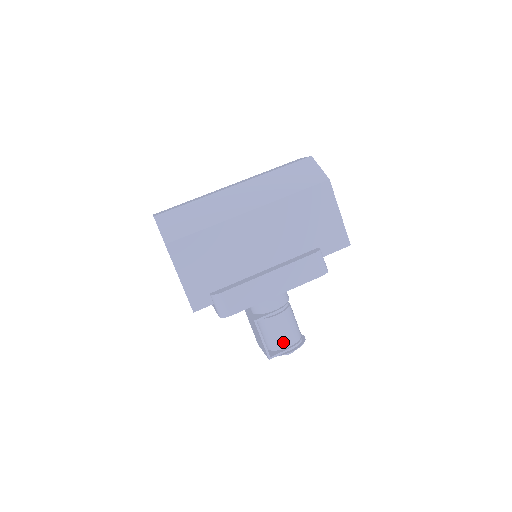
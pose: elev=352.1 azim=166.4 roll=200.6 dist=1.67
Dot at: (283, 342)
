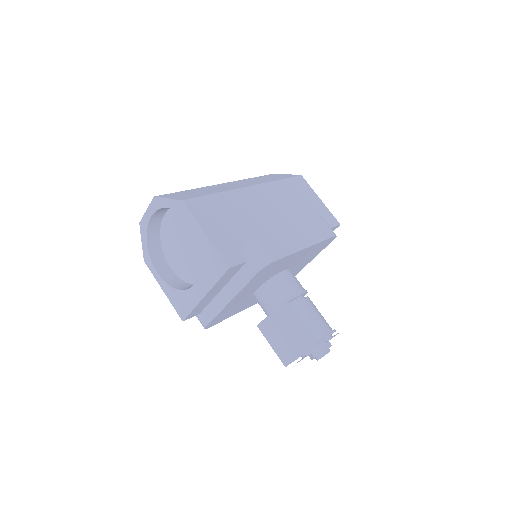
Dot at: (320, 328)
